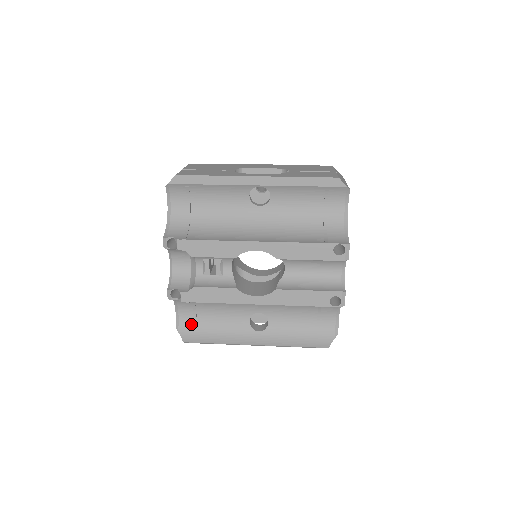
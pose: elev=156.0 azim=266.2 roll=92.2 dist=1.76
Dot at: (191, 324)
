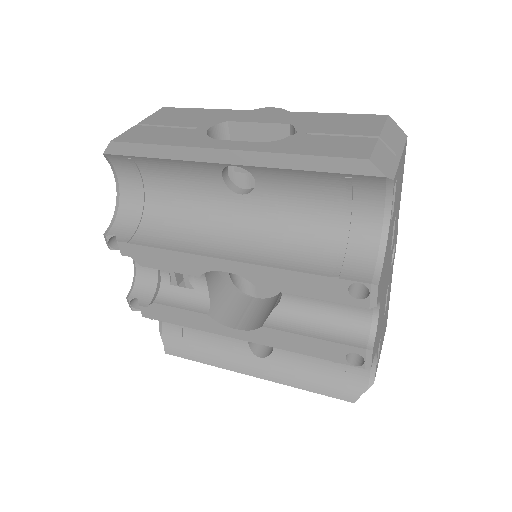
Dot at: (176, 331)
